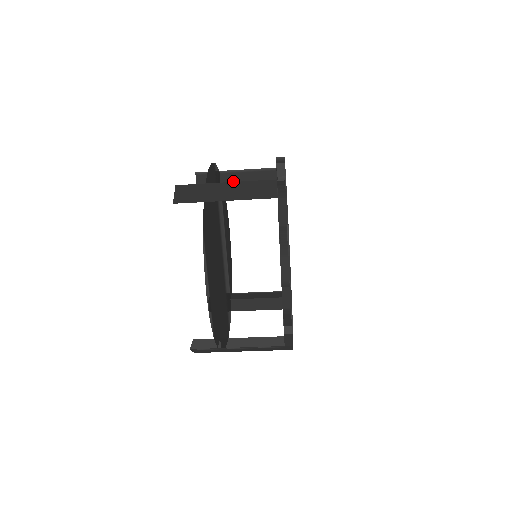
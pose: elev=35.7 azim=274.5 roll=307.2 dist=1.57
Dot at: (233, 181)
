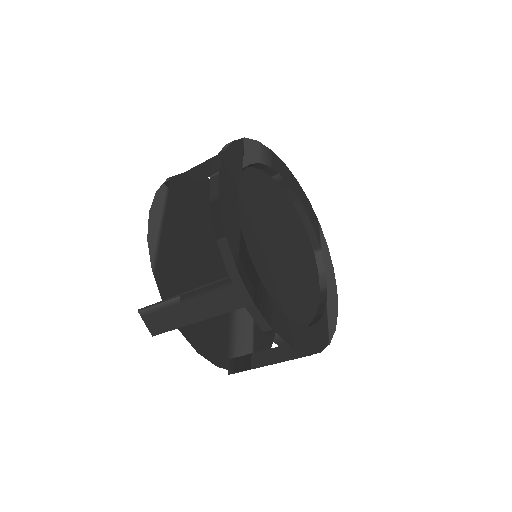
Dot at: occluded
